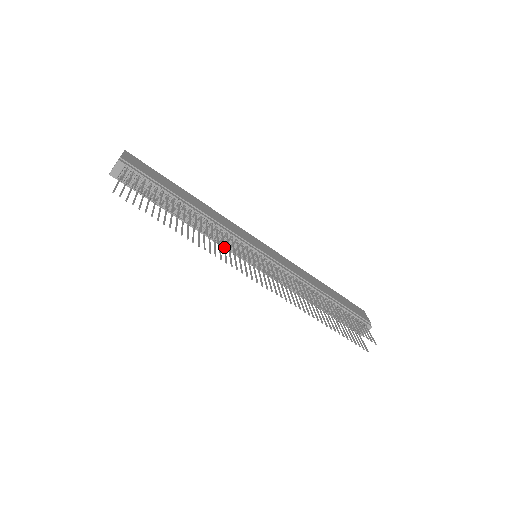
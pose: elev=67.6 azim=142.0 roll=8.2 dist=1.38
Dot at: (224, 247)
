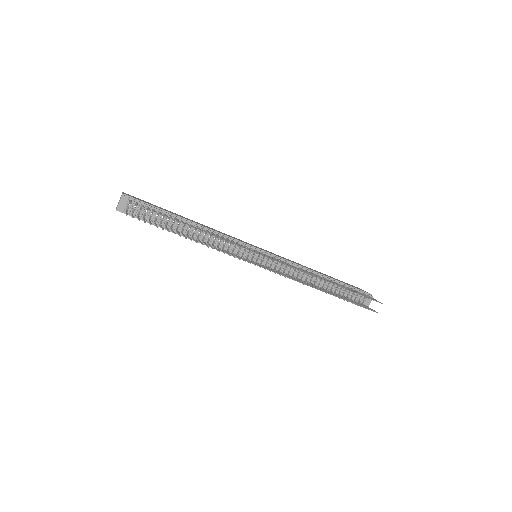
Dot at: (228, 251)
